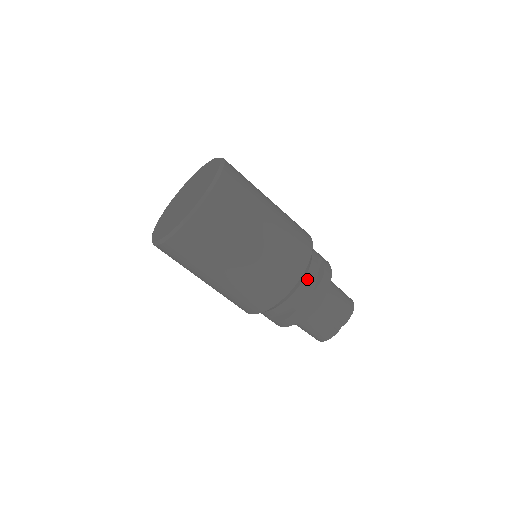
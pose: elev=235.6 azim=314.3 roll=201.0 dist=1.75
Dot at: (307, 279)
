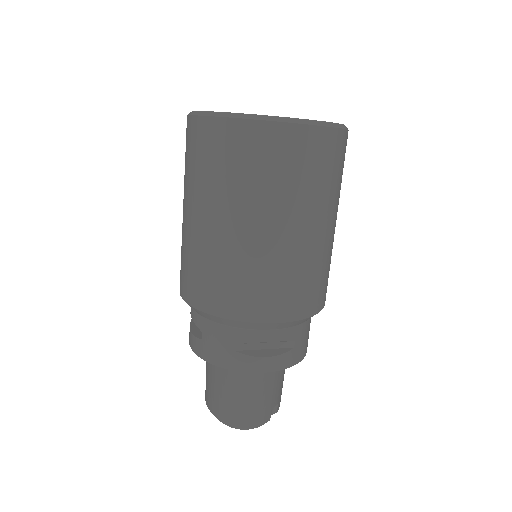
Dot at: occluded
